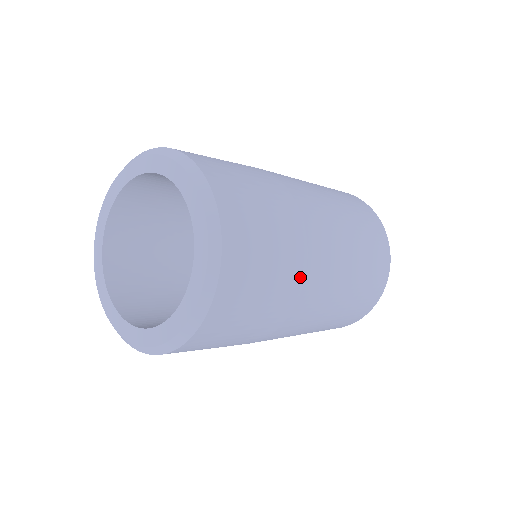
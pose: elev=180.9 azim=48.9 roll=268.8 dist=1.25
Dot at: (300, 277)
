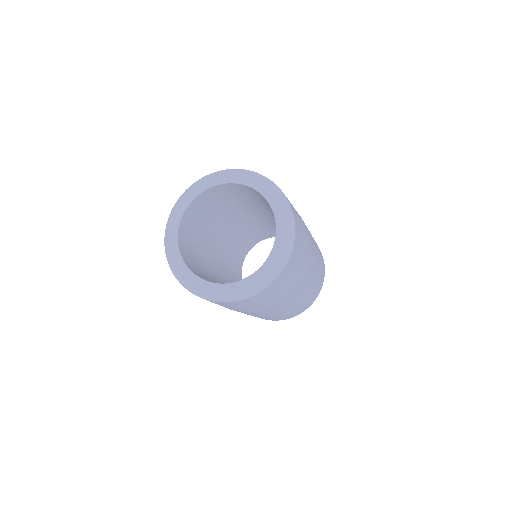
Dot at: (309, 254)
